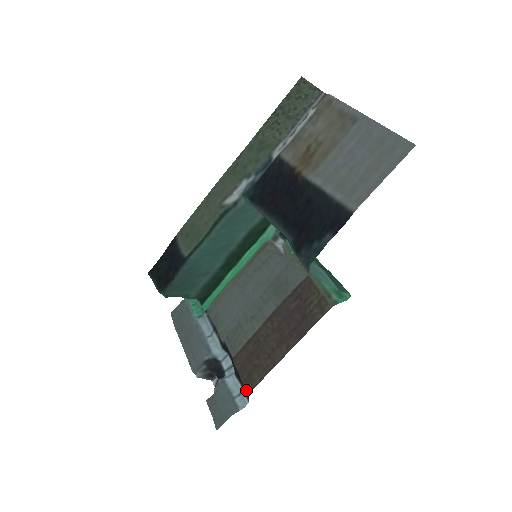
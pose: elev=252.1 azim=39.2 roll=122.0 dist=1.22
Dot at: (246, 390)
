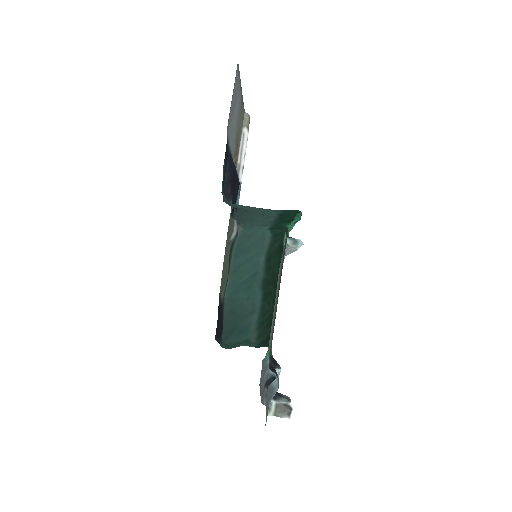
Dot at: occluded
